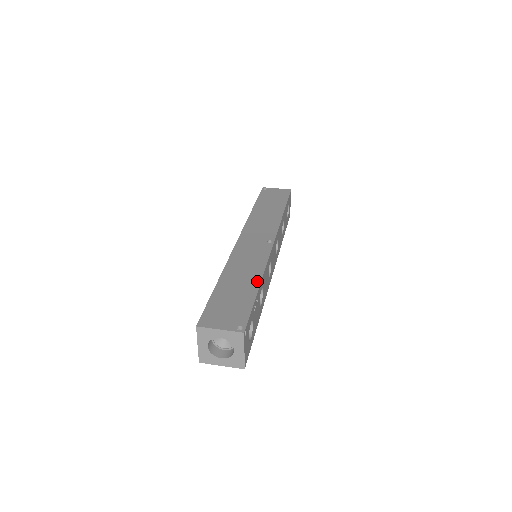
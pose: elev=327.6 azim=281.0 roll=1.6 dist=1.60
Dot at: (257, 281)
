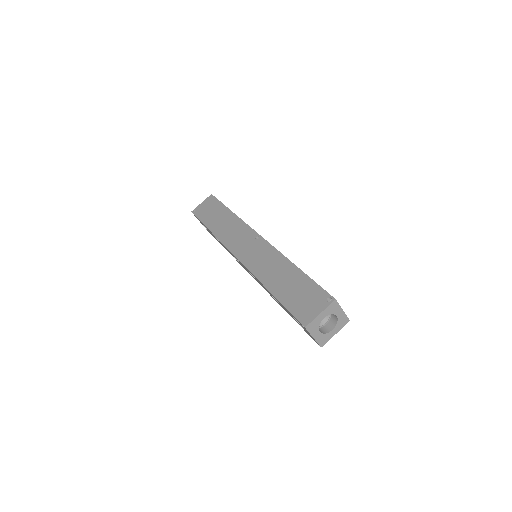
Dot at: (292, 266)
